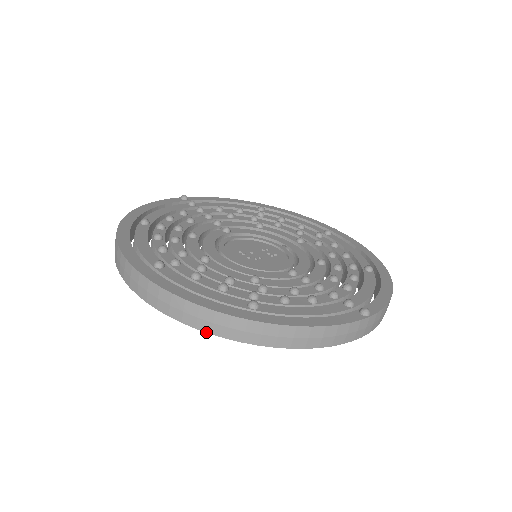
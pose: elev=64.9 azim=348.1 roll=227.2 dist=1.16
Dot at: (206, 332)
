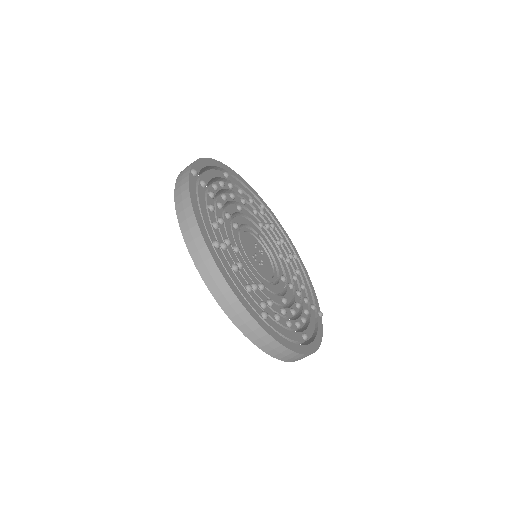
Dot at: occluded
